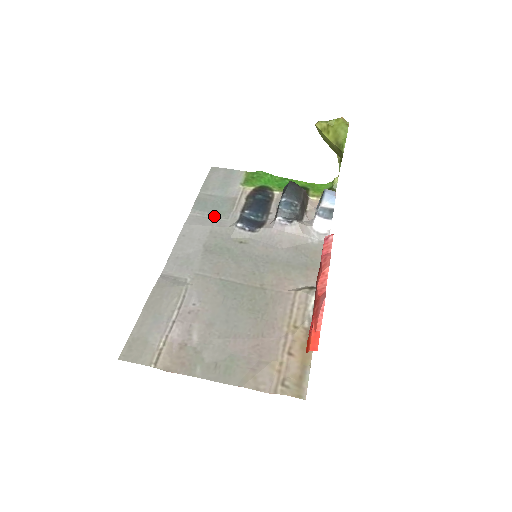
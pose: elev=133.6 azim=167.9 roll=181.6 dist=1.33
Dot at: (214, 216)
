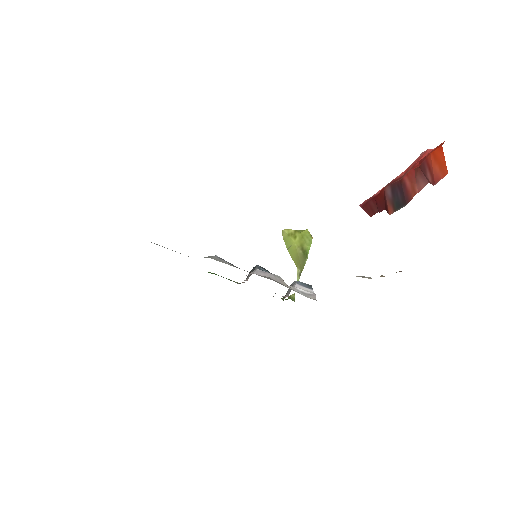
Dot at: (180, 253)
